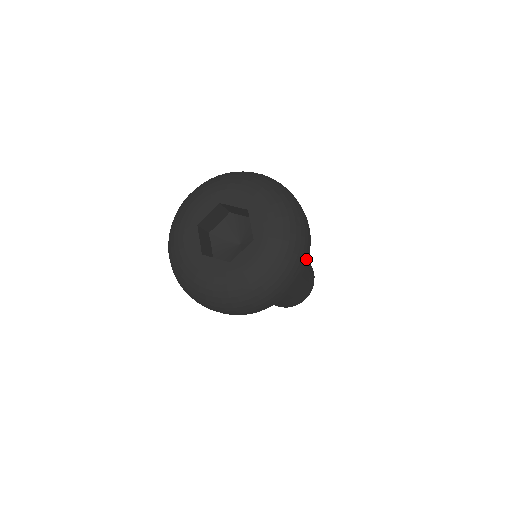
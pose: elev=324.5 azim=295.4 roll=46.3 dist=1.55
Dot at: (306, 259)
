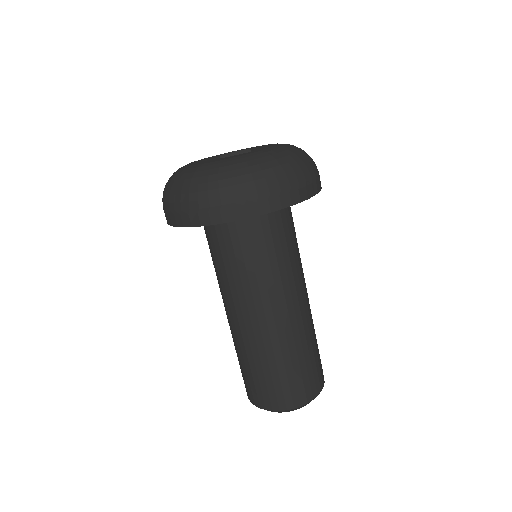
Dot at: (284, 200)
